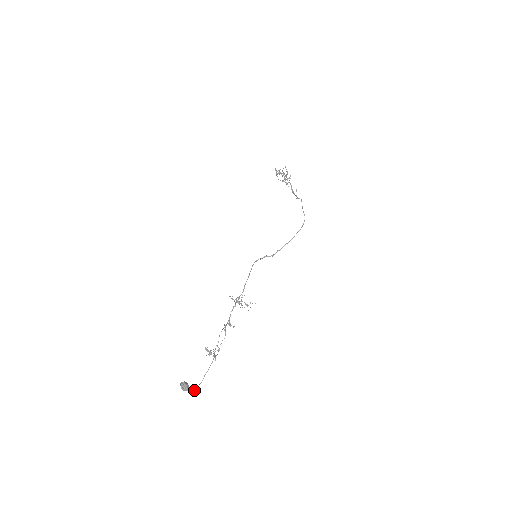
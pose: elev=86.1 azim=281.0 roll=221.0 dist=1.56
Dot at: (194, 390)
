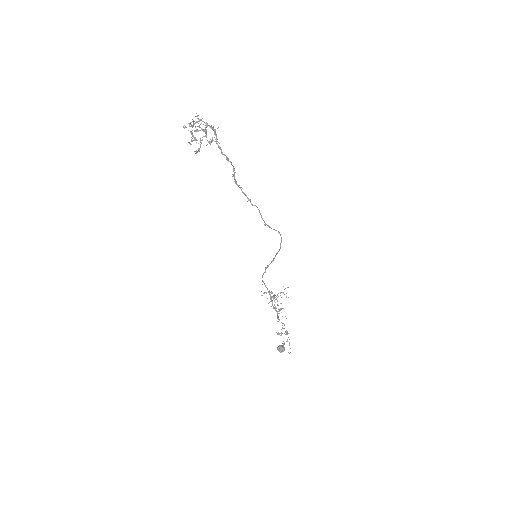
Dot at: occluded
